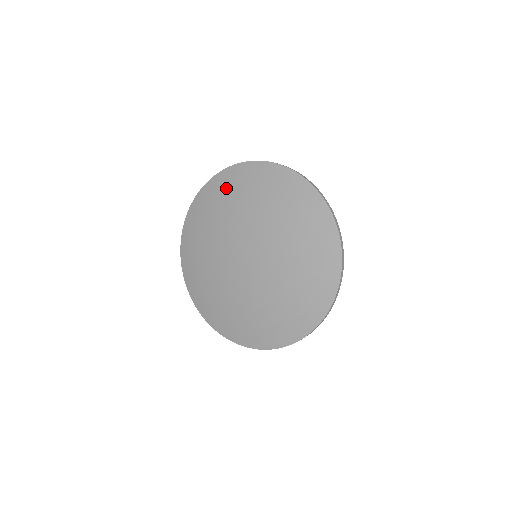
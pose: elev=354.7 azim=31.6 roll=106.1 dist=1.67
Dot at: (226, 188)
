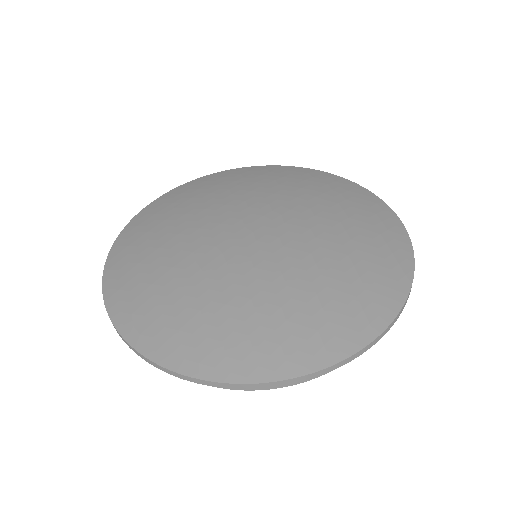
Dot at: (142, 236)
